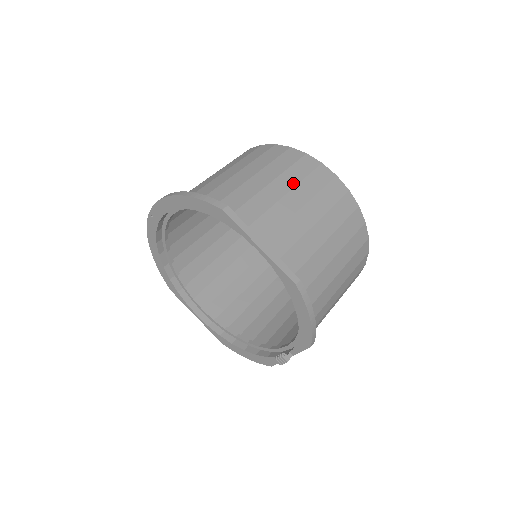
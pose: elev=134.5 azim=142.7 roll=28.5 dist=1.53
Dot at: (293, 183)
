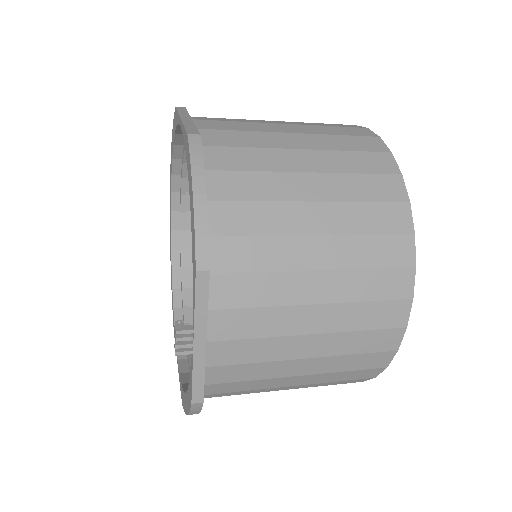
Dot at: occluded
